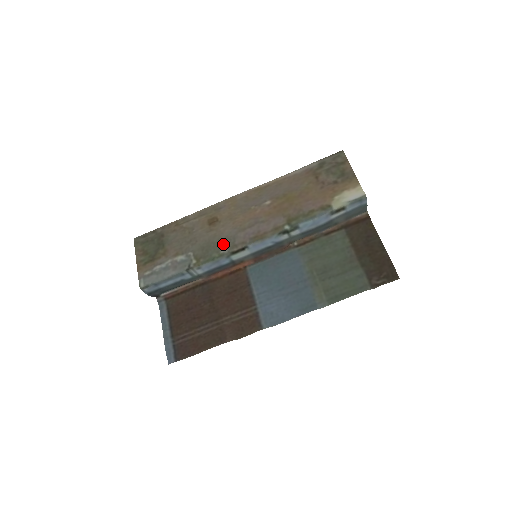
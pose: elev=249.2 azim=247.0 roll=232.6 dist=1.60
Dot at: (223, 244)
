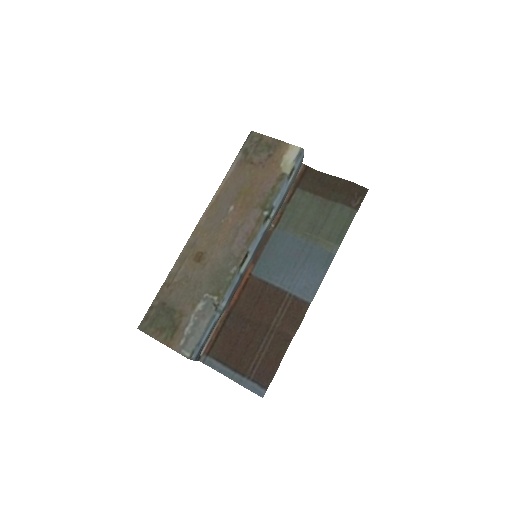
Dot at: (227, 266)
